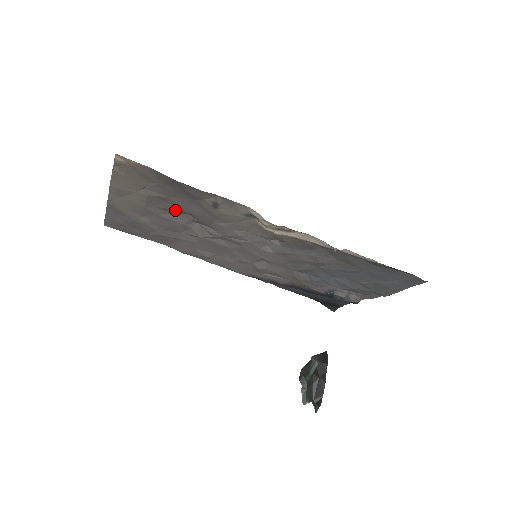
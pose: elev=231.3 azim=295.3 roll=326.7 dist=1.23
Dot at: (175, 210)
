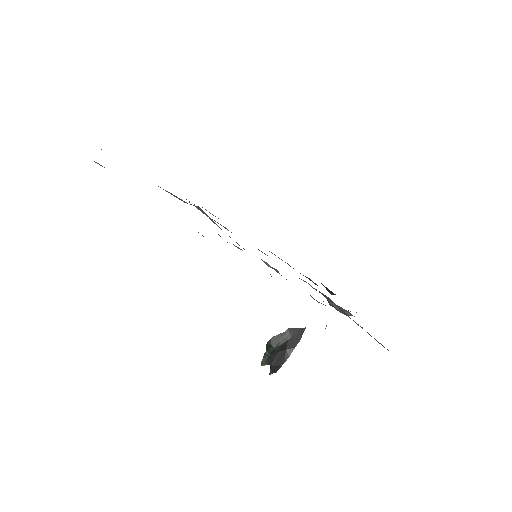
Dot at: occluded
